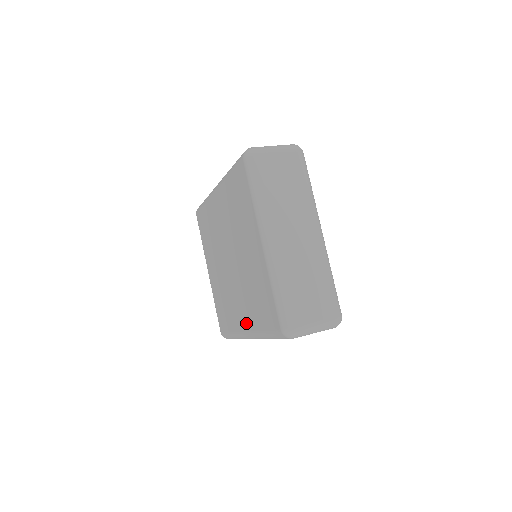
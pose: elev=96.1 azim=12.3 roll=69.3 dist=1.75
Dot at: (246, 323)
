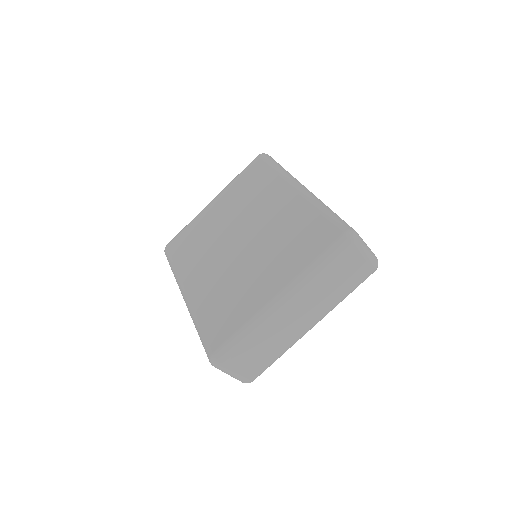
Dot at: (194, 291)
